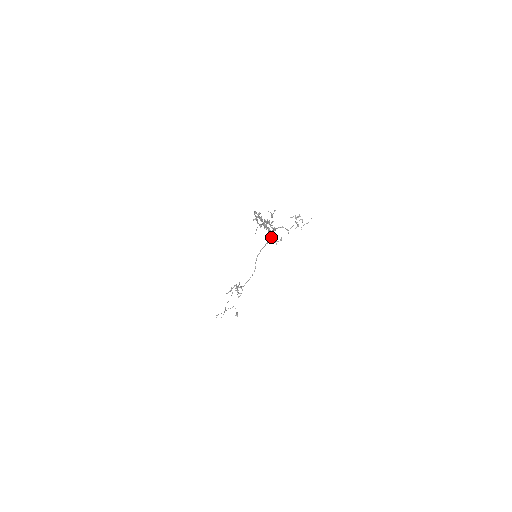
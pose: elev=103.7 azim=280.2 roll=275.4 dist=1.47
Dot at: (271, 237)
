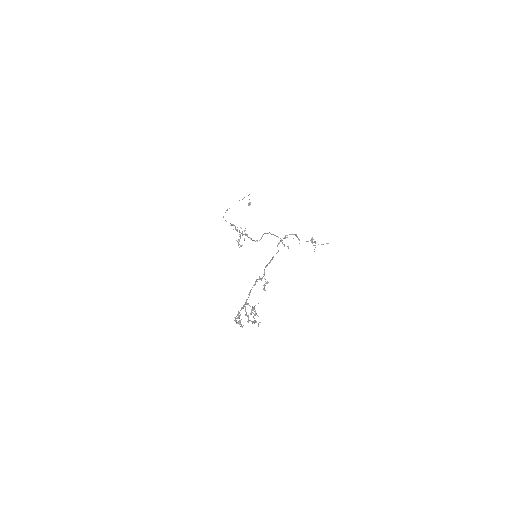
Dot at: (279, 243)
